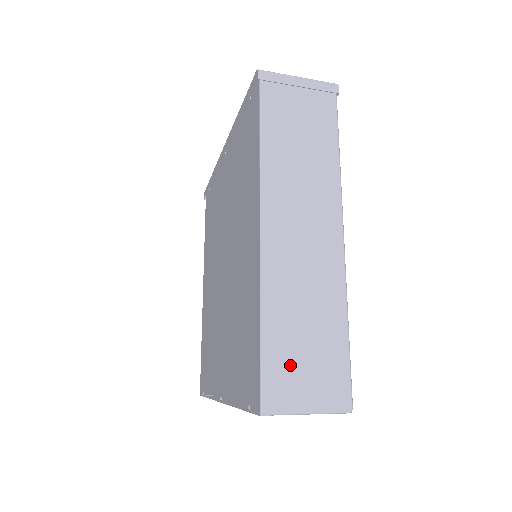
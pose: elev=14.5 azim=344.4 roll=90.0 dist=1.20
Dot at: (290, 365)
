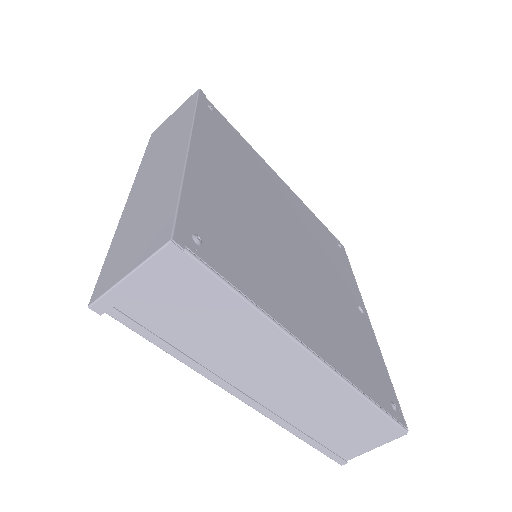
Dot at: (340, 441)
